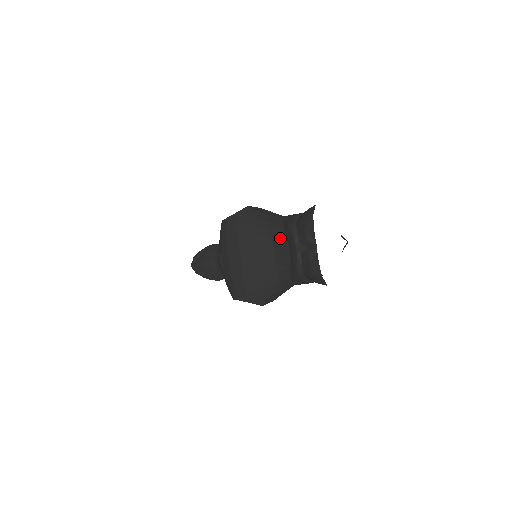
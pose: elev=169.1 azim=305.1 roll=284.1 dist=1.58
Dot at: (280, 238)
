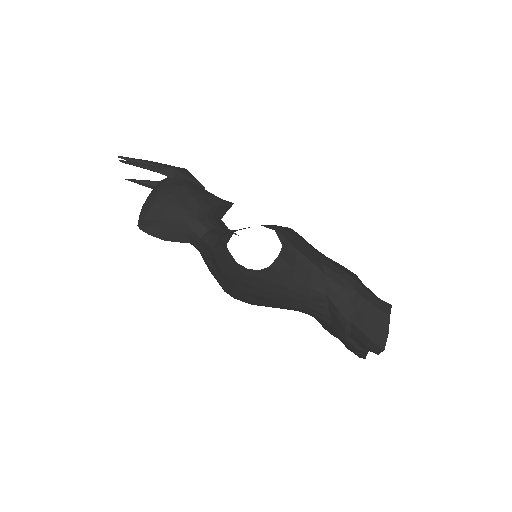
Dot at: (321, 310)
